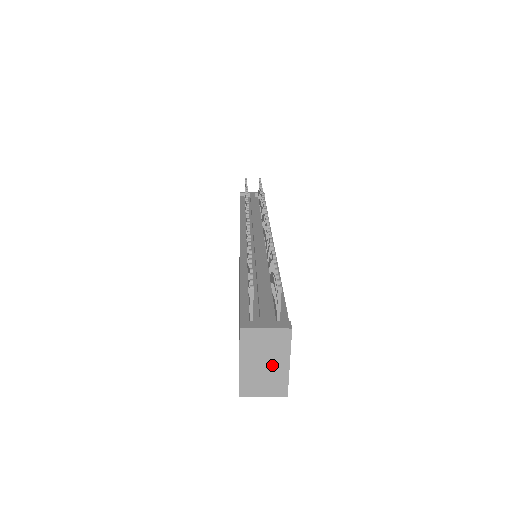
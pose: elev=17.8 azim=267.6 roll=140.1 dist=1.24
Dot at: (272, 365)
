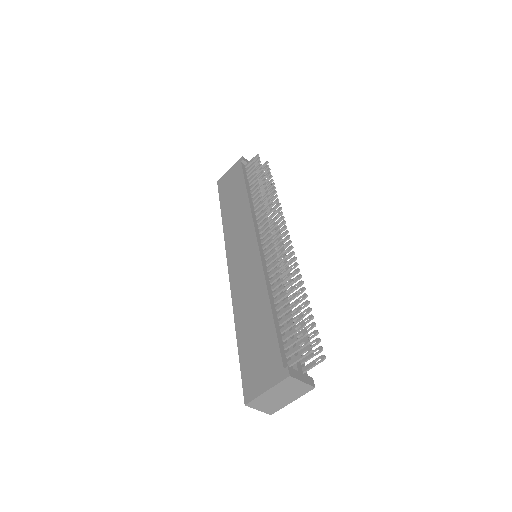
Dot at: (283, 398)
